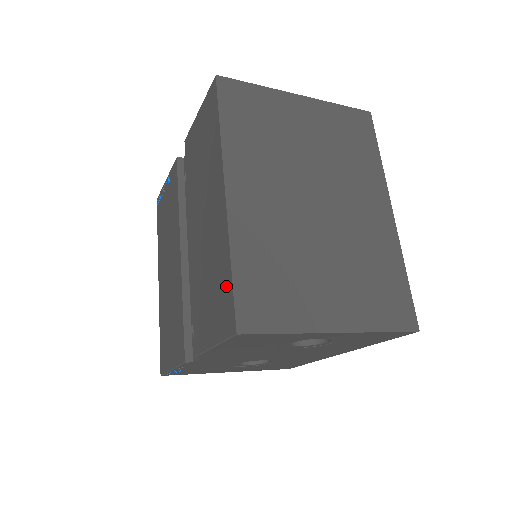
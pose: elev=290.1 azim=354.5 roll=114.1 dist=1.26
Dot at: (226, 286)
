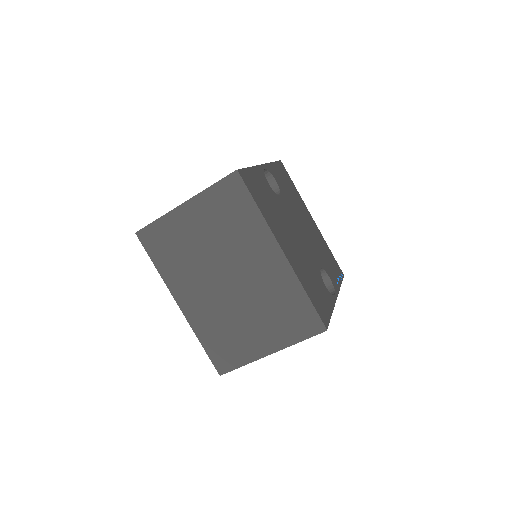
Dot at: occluded
